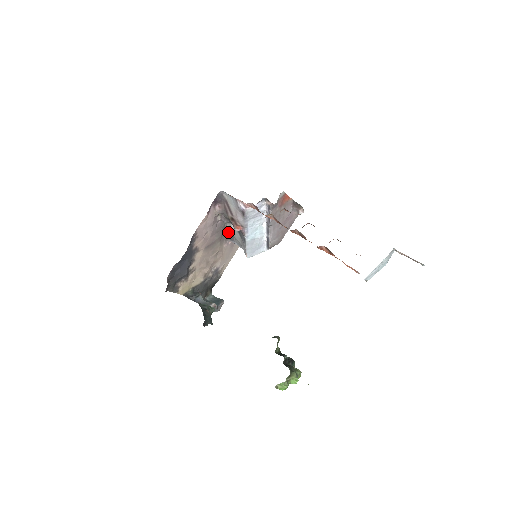
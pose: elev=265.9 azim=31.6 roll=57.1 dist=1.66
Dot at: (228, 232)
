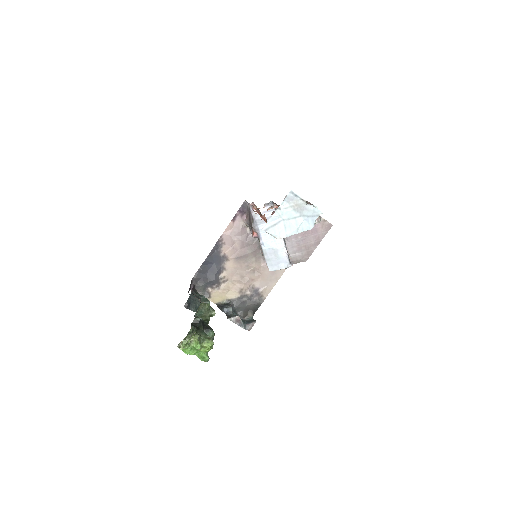
Dot at: occluded
